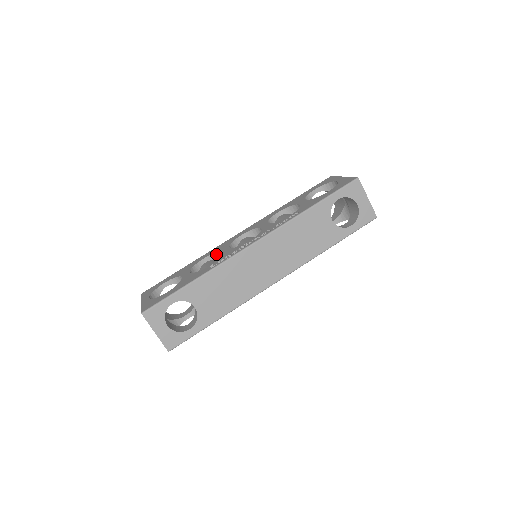
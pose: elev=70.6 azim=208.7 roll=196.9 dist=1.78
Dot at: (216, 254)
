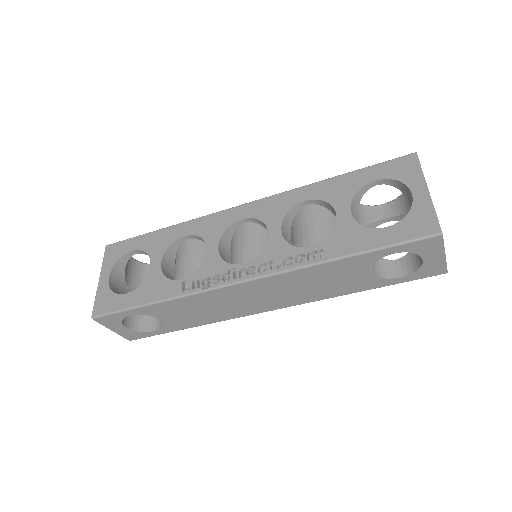
Dot at: (202, 239)
